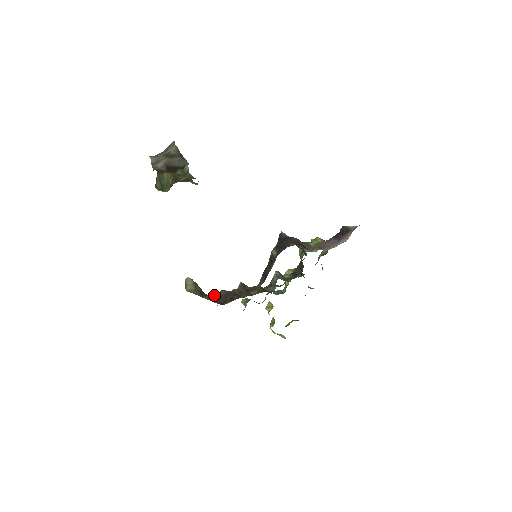
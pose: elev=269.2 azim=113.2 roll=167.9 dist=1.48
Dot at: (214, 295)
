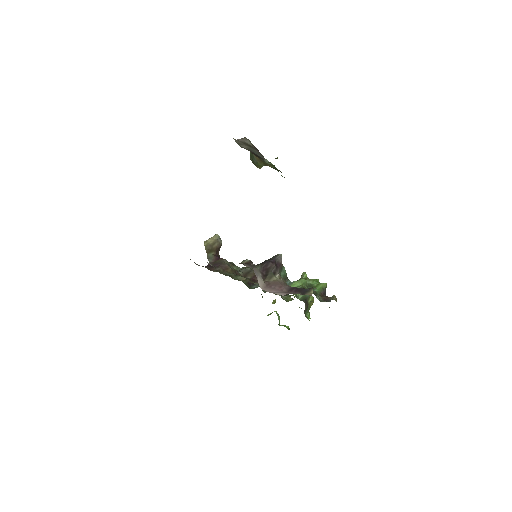
Dot at: (219, 258)
